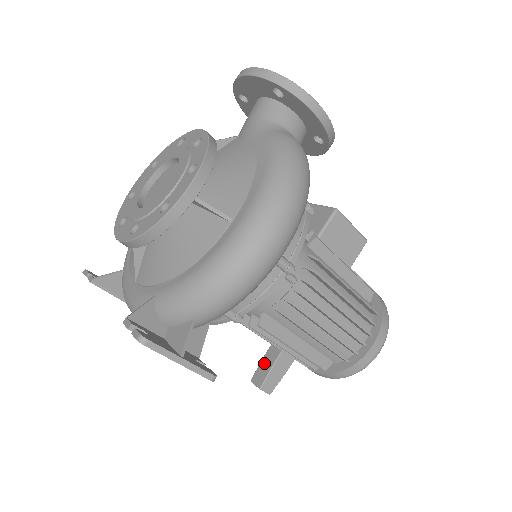
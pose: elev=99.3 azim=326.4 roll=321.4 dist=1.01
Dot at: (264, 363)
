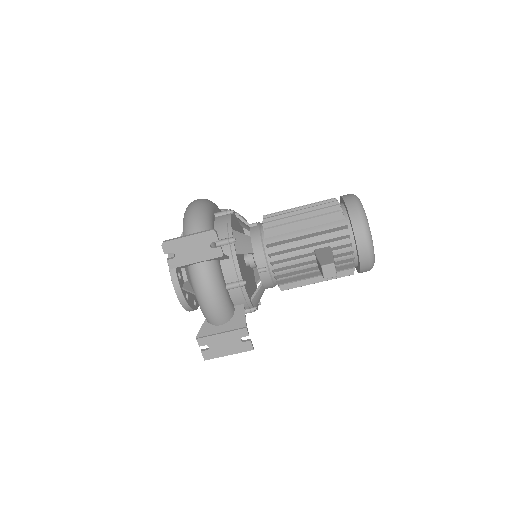
Dot at: (319, 268)
